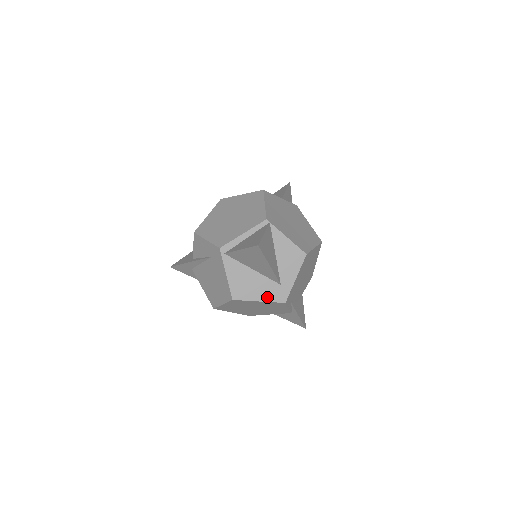
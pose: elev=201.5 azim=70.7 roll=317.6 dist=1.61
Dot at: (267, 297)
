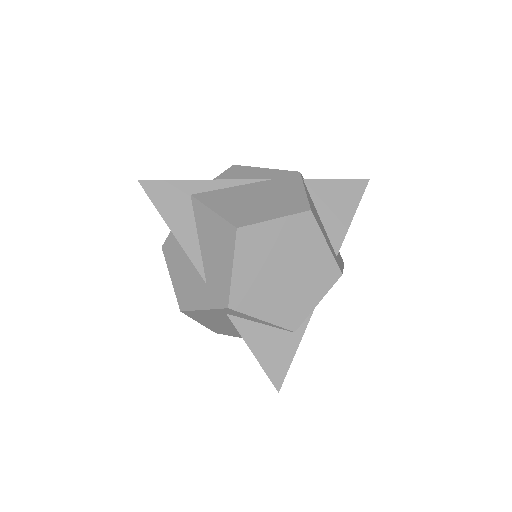
Dot at: (331, 249)
